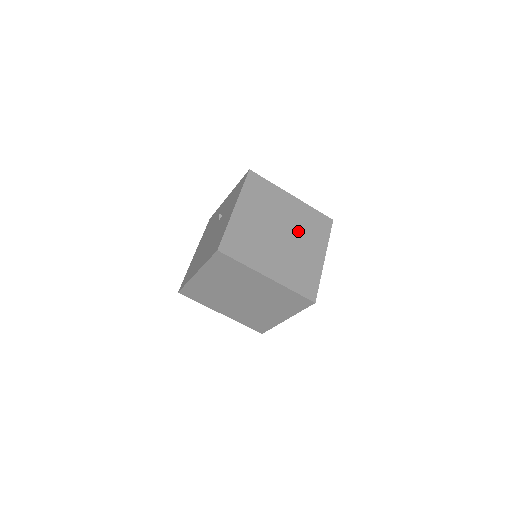
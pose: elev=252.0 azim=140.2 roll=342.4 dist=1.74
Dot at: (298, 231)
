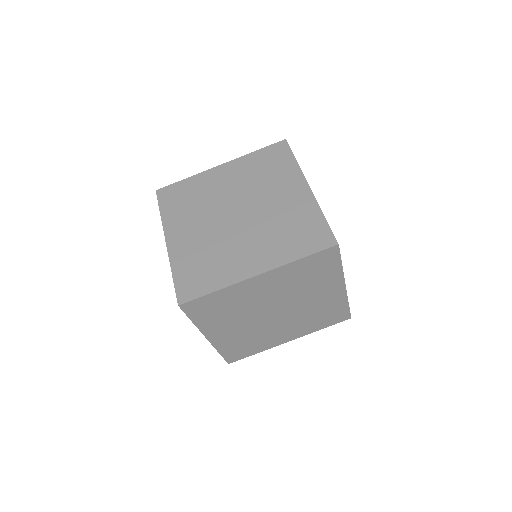
Dot at: (254, 192)
